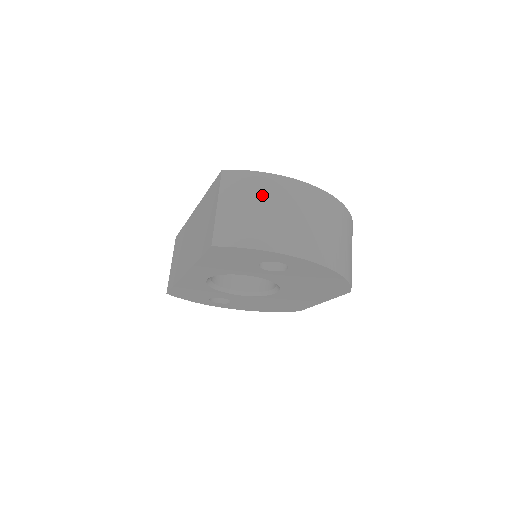
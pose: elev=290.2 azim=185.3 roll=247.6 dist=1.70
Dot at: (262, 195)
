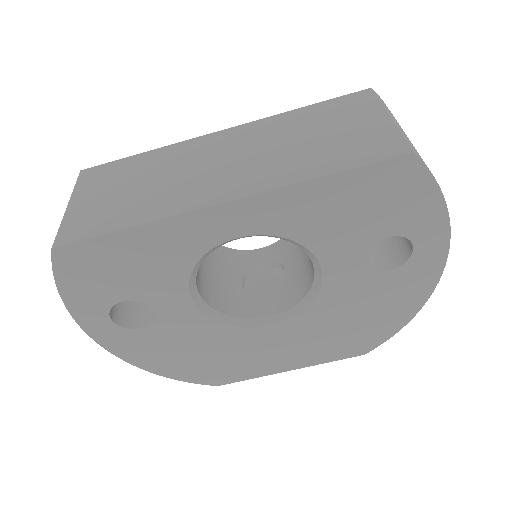
Dot at: occluded
